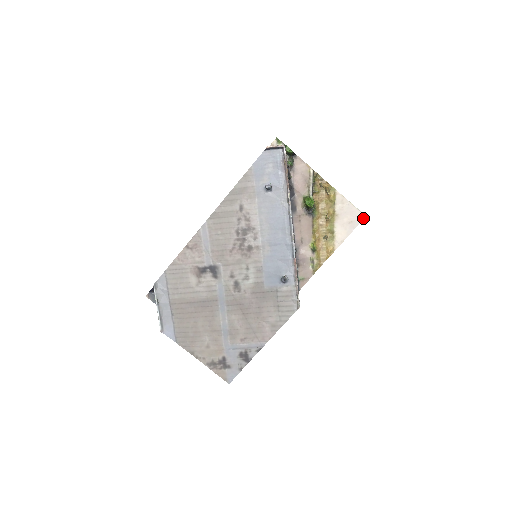
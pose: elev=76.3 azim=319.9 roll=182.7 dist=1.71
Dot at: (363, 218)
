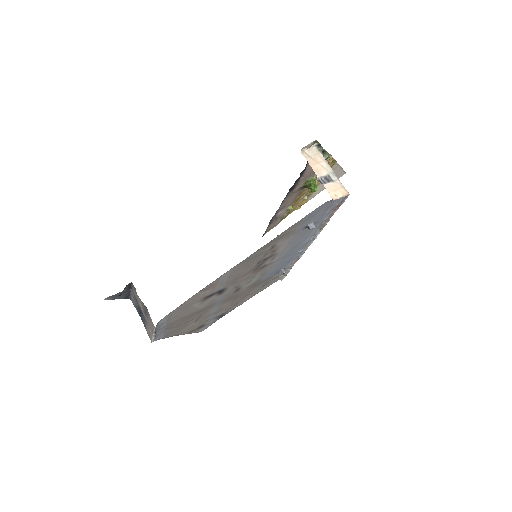
Dot at: occluded
